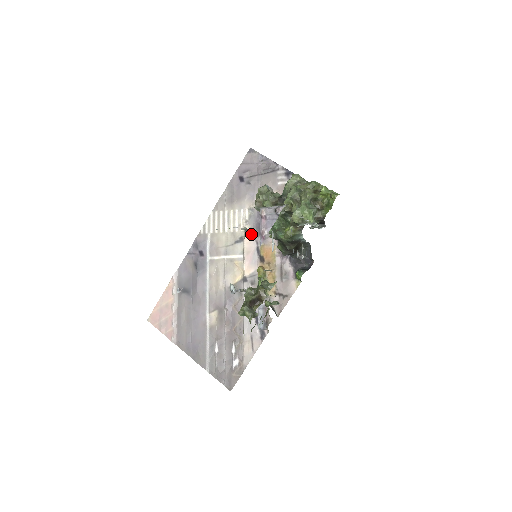
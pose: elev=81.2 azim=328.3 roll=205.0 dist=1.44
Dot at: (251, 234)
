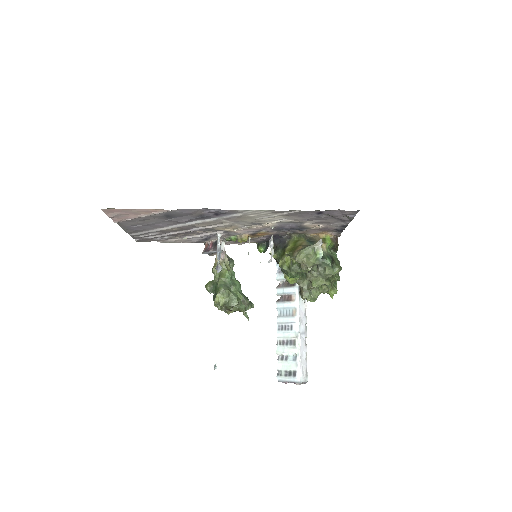
Dot at: (269, 227)
